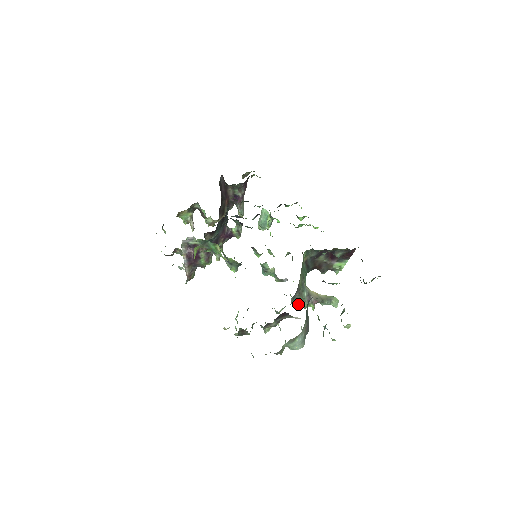
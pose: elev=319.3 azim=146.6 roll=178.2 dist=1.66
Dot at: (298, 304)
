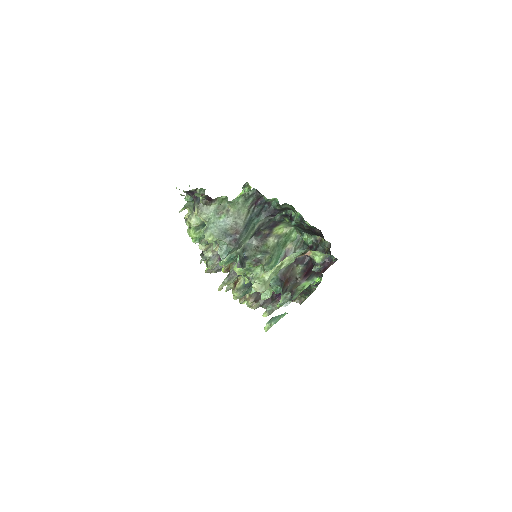
Dot at: (245, 258)
